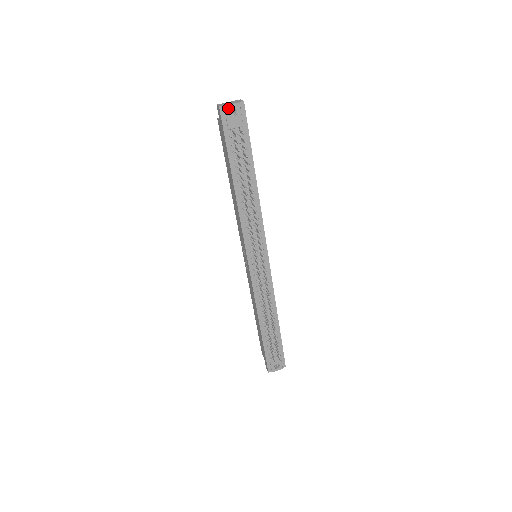
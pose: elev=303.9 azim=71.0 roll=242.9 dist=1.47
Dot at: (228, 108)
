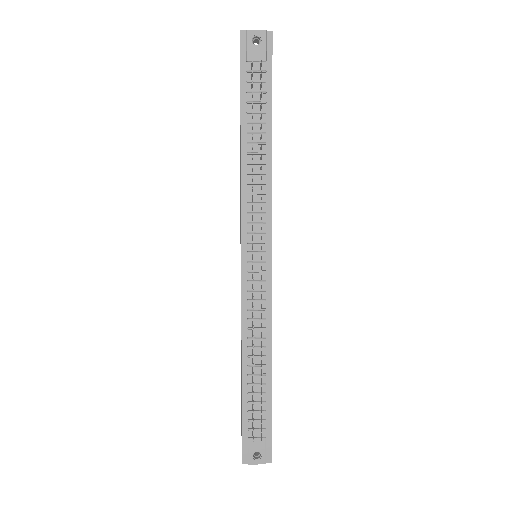
Dot at: (251, 34)
